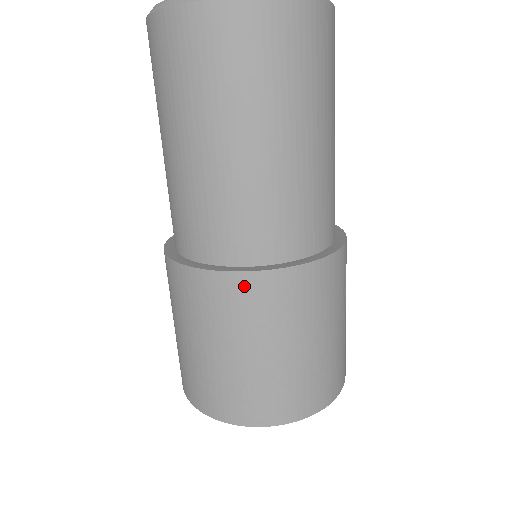
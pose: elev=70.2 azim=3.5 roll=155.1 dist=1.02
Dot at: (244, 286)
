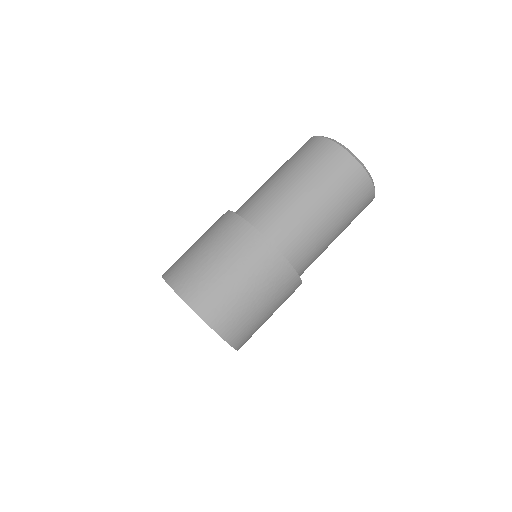
Dot at: (273, 257)
